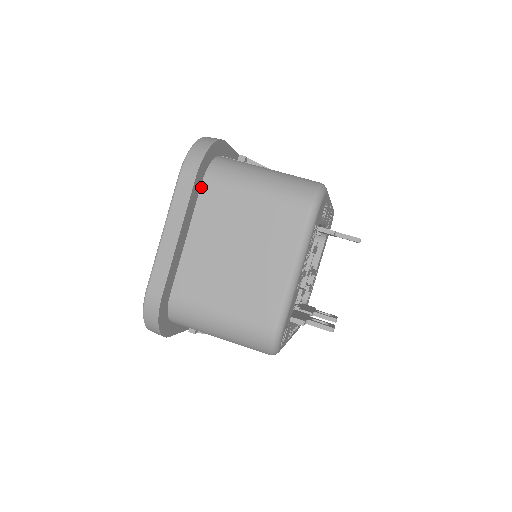
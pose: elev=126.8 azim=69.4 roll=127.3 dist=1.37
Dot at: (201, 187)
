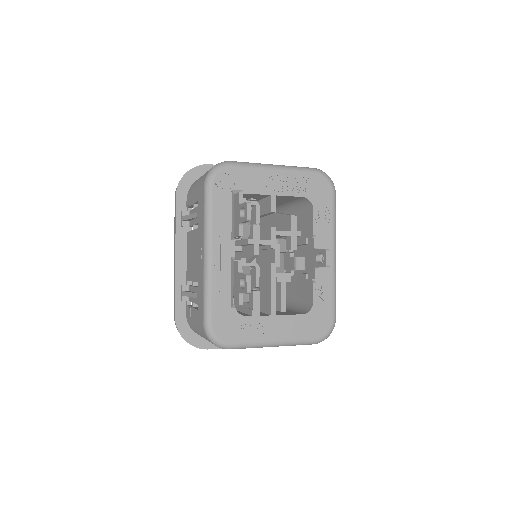
Dot at: occluded
